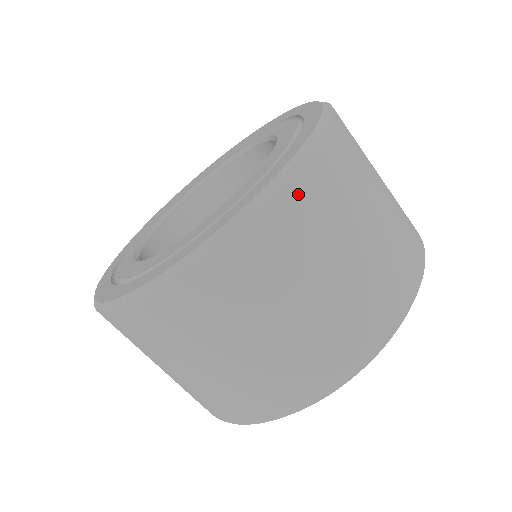
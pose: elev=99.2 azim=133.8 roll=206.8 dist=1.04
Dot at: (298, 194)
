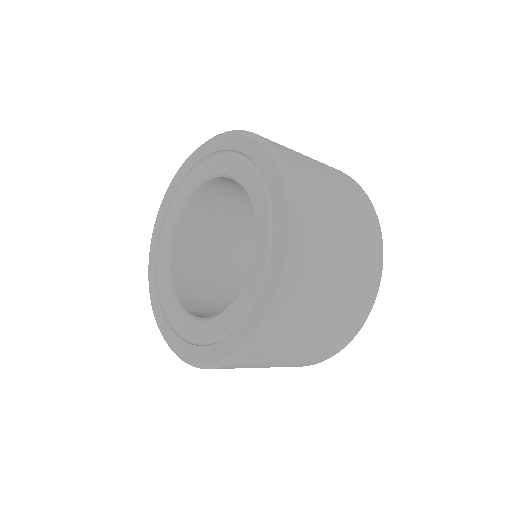
Dot at: (290, 163)
